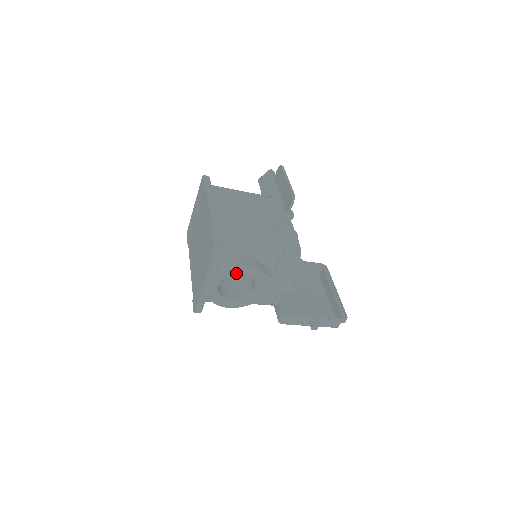
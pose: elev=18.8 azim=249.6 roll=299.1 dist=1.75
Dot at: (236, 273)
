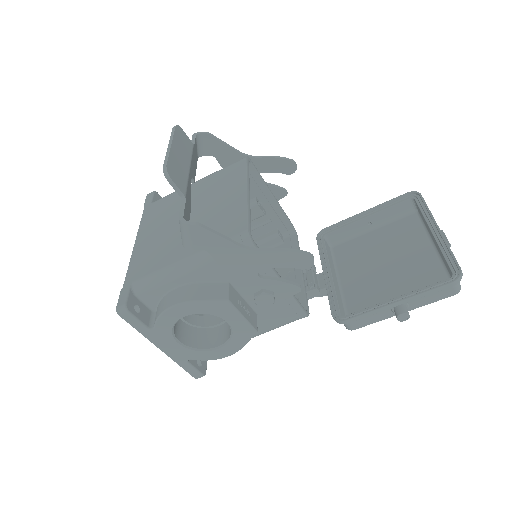
Dot at: (175, 319)
